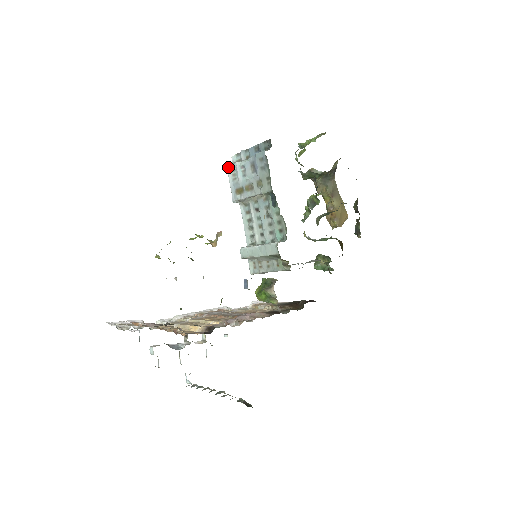
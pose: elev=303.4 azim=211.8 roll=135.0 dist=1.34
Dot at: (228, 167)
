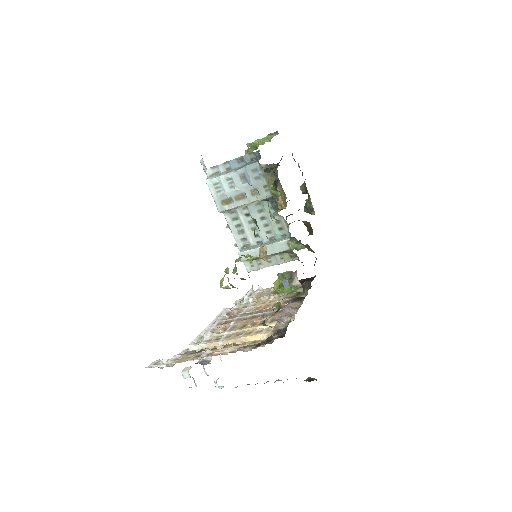
Dot at: (208, 181)
